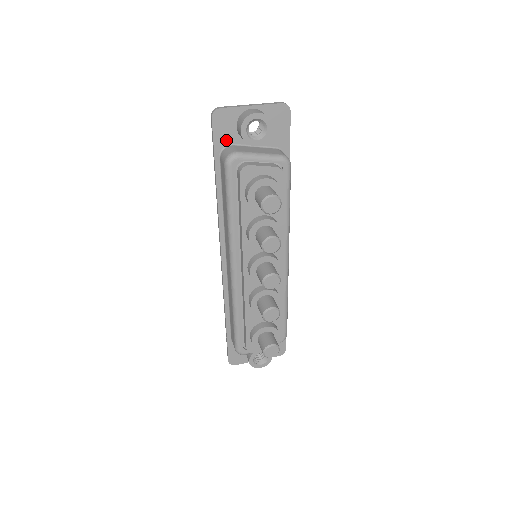
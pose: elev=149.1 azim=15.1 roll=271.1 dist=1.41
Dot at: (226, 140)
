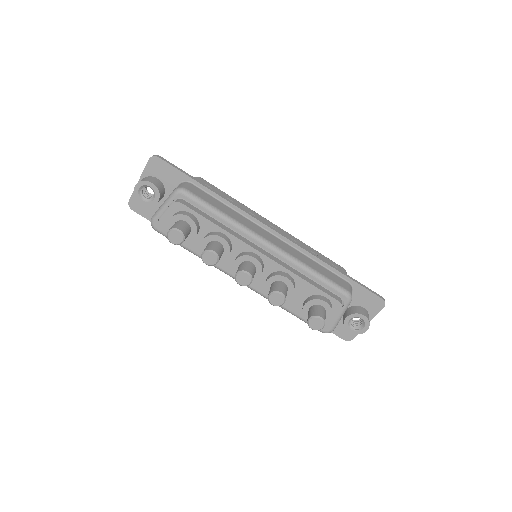
Dot at: (152, 212)
